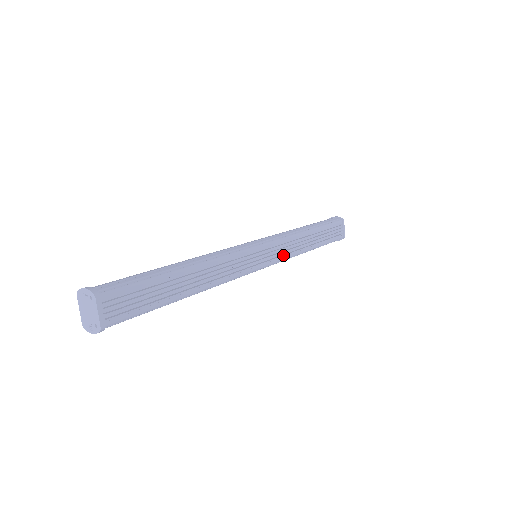
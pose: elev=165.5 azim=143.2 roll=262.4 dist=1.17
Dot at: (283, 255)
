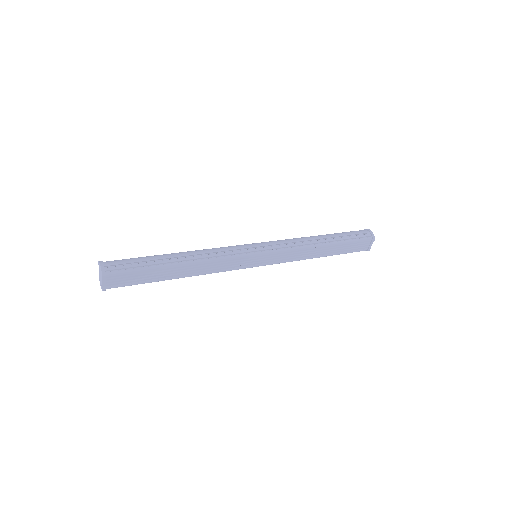
Dot at: (283, 260)
